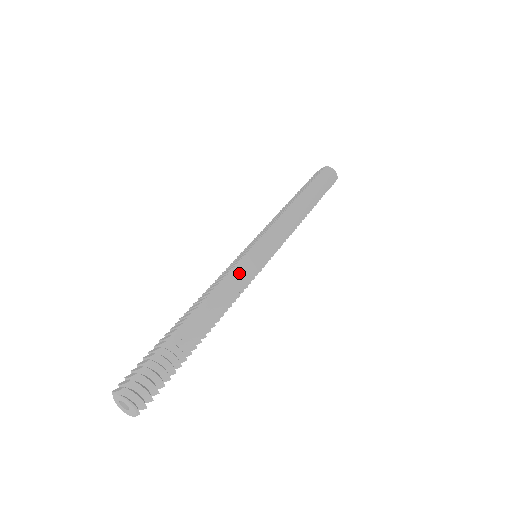
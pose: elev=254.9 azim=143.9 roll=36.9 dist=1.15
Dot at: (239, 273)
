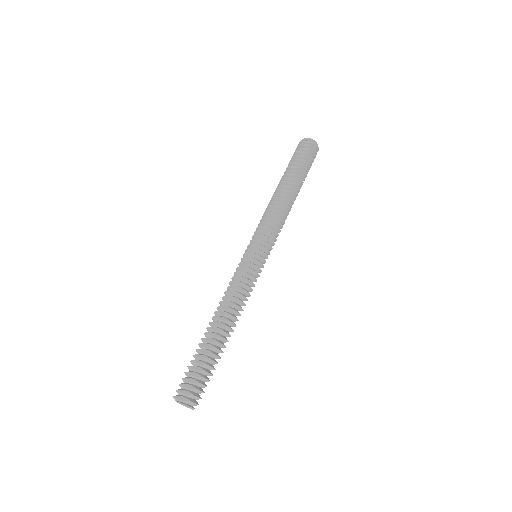
Dot at: (249, 284)
